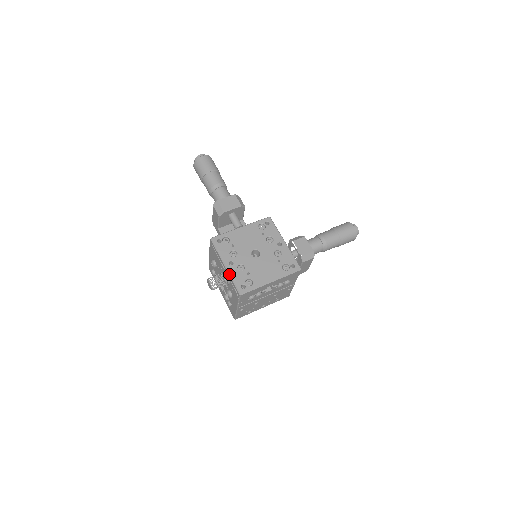
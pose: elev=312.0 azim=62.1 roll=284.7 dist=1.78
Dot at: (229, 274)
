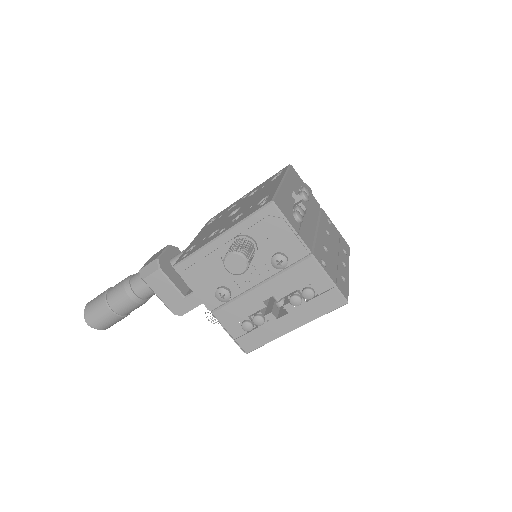
Dot at: (234, 227)
